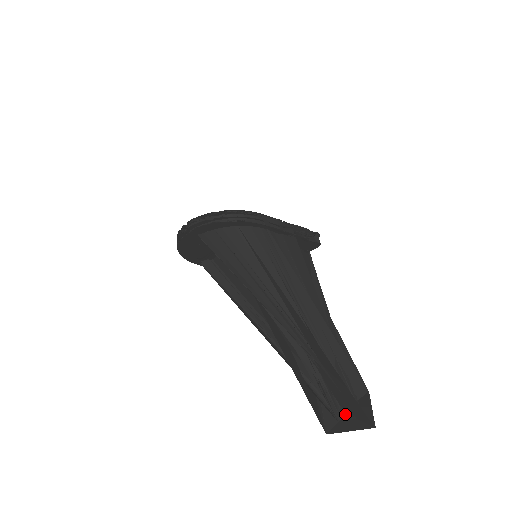
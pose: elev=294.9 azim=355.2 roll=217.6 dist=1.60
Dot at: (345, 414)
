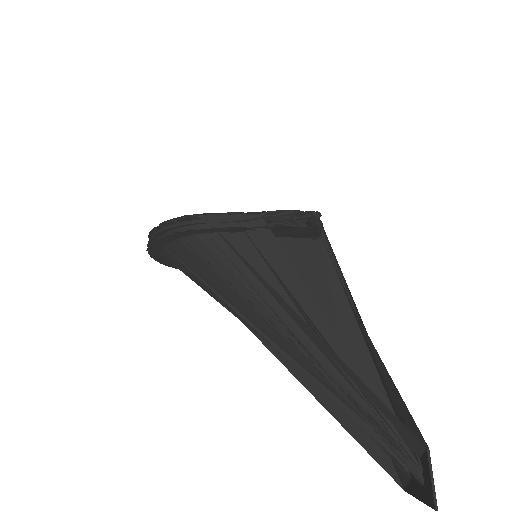
Dot at: occluded
